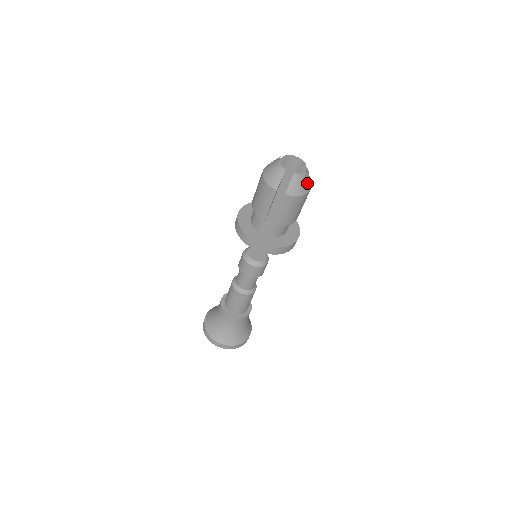
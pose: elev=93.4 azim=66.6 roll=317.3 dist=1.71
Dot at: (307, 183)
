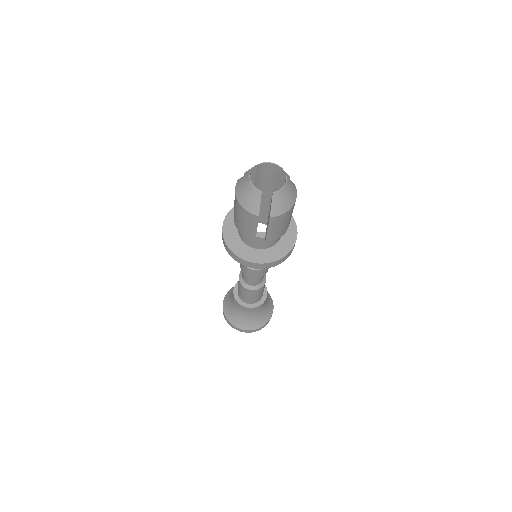
Dot at: (291, 193)
